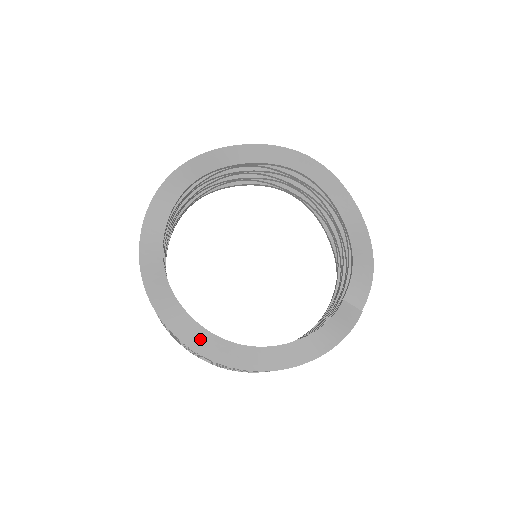
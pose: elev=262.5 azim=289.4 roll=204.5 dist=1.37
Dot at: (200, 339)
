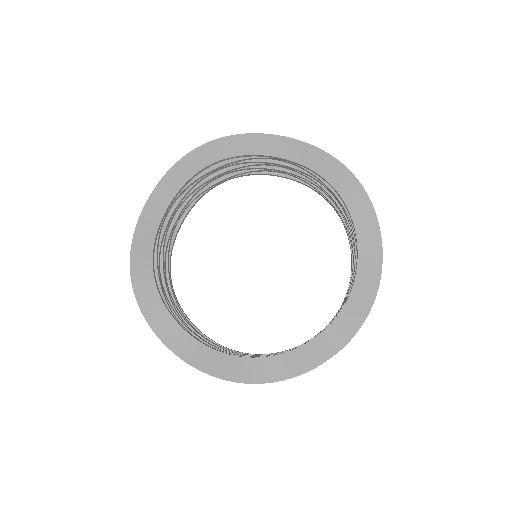
Dot at: (154, 308)
